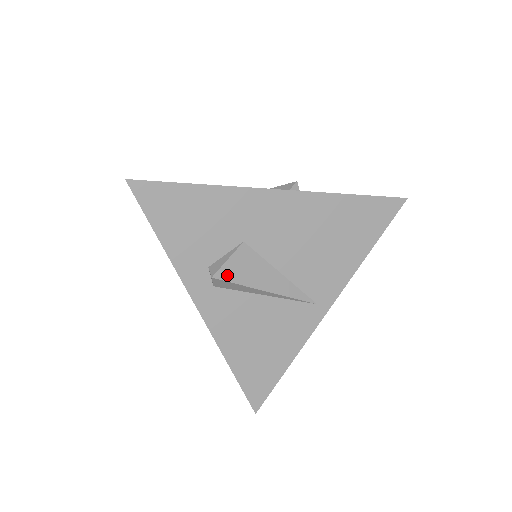
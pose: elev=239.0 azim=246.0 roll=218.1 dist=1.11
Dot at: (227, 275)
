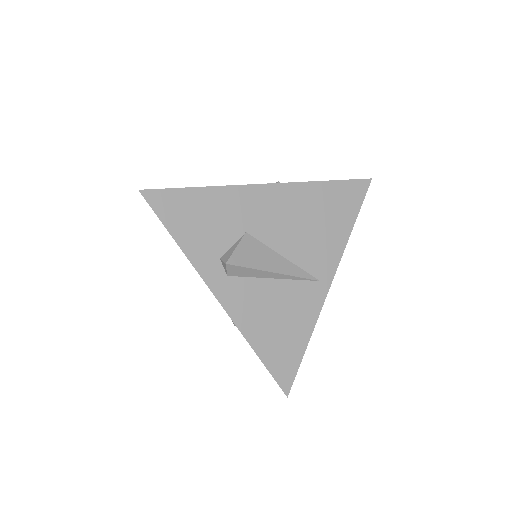
Dot at: (238, 261)
